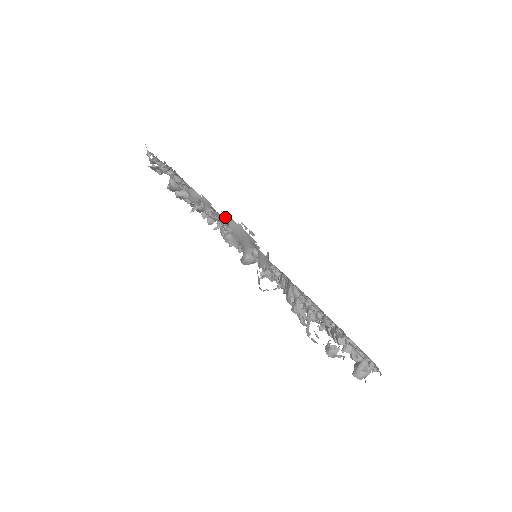
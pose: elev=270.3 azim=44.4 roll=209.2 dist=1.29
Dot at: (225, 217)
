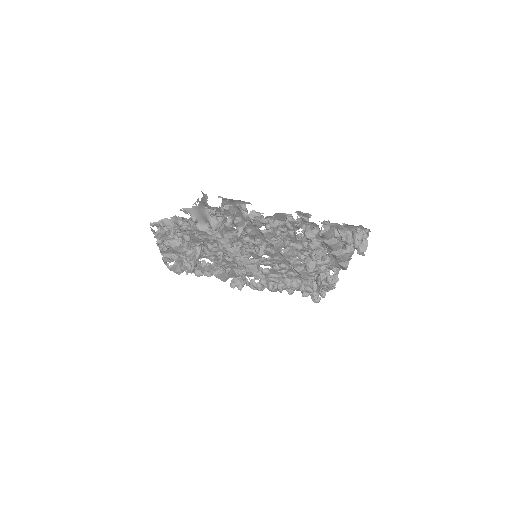
Dot at: occluded
